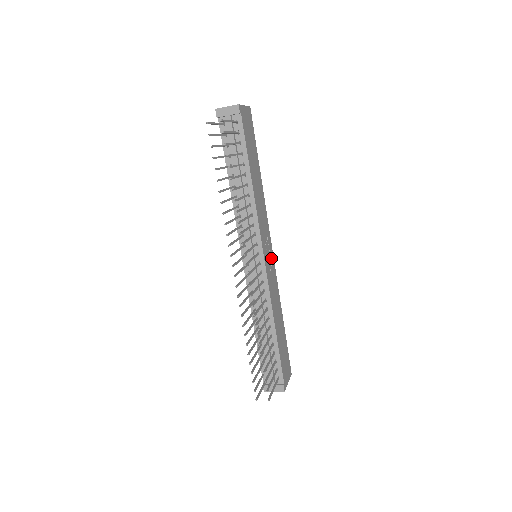
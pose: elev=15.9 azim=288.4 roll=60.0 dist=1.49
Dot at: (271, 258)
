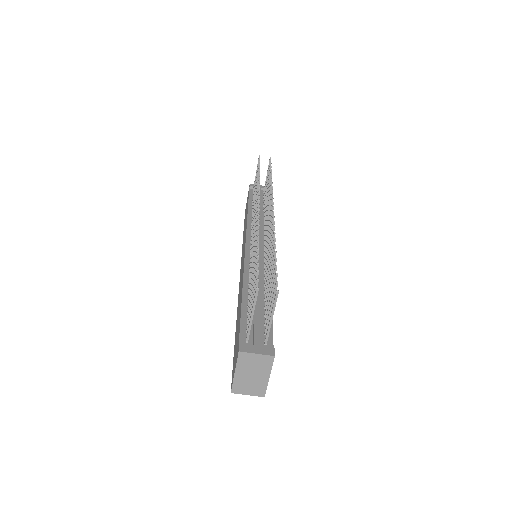
Dot at: occluded
